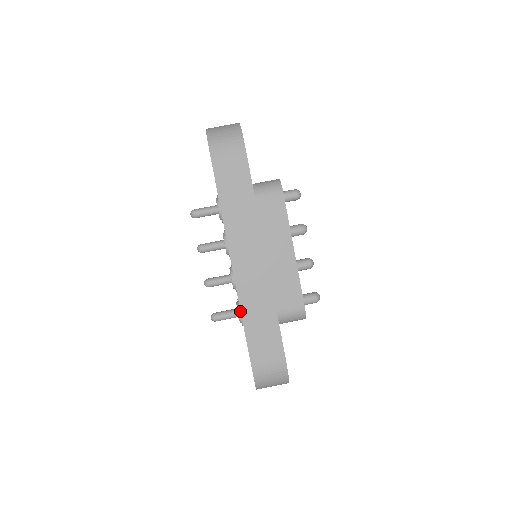
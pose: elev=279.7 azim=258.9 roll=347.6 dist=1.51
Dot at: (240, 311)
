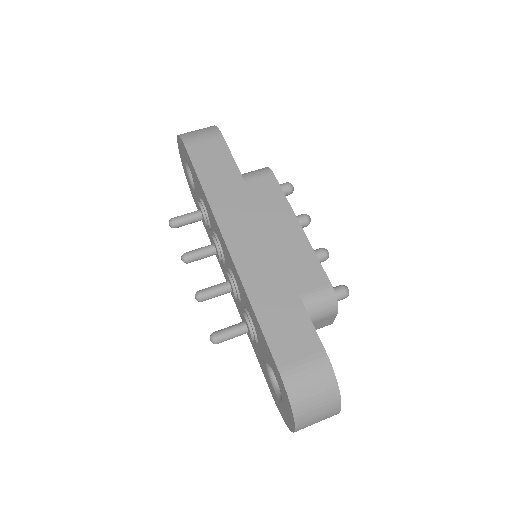
Dot at: (248, 315)
